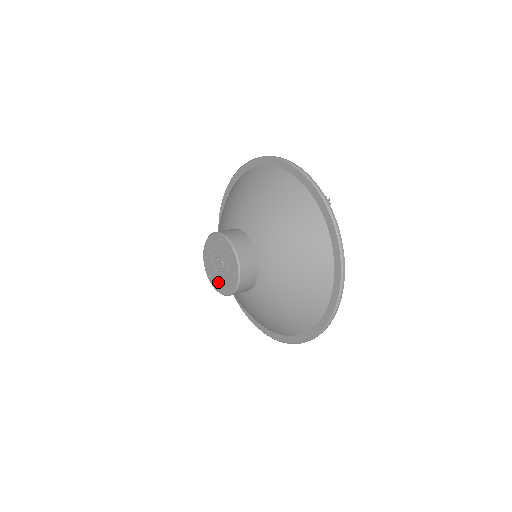
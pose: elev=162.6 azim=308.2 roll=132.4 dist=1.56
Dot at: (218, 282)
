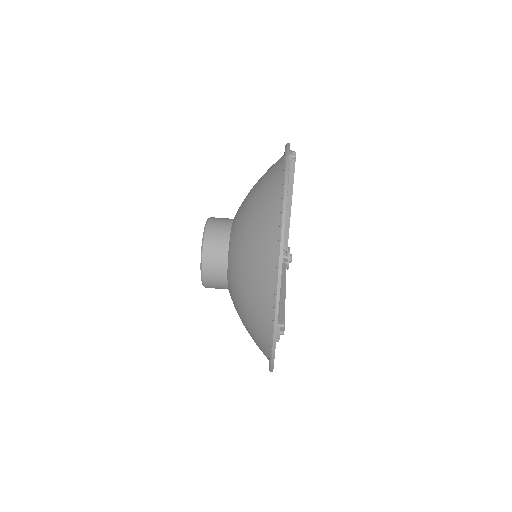
Dot at: occluded
